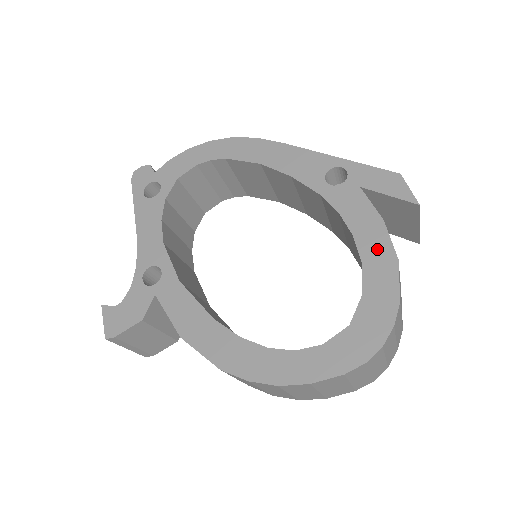
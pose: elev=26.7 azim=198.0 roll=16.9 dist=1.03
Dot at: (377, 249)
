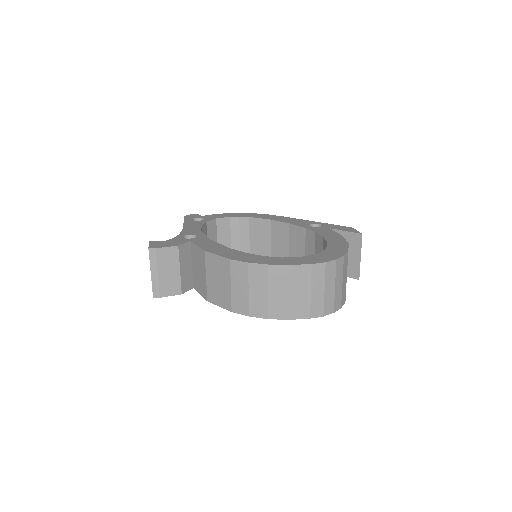
Dot at: (337, 240)
